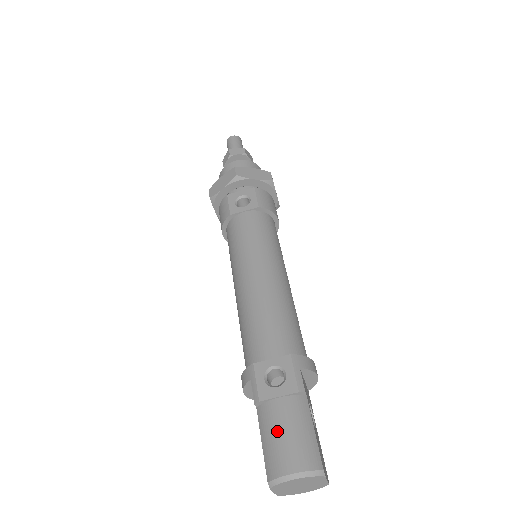
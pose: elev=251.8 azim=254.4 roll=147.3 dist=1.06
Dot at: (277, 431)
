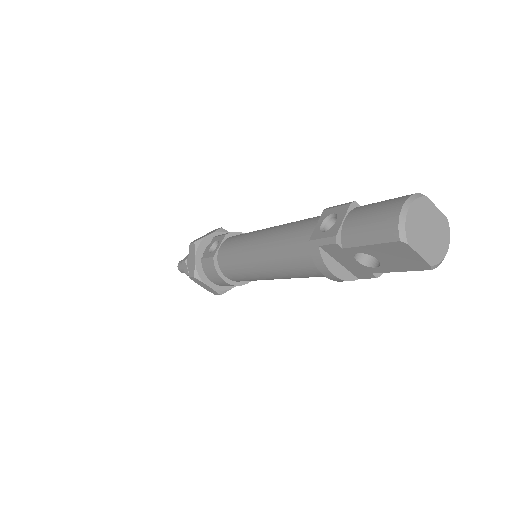
Dot at: (365, 223)
